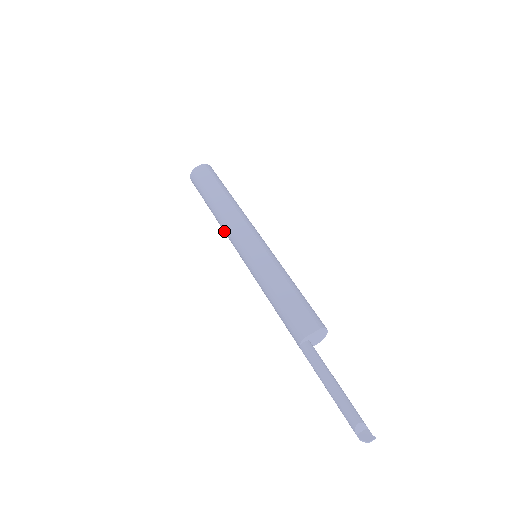
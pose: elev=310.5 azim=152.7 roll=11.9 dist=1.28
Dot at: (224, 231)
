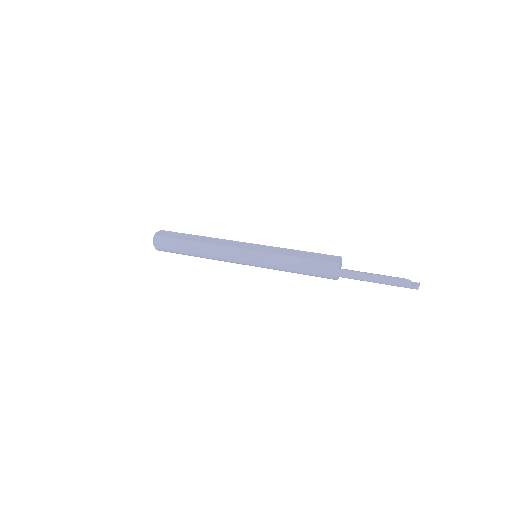
Dot at: (218, 255)
